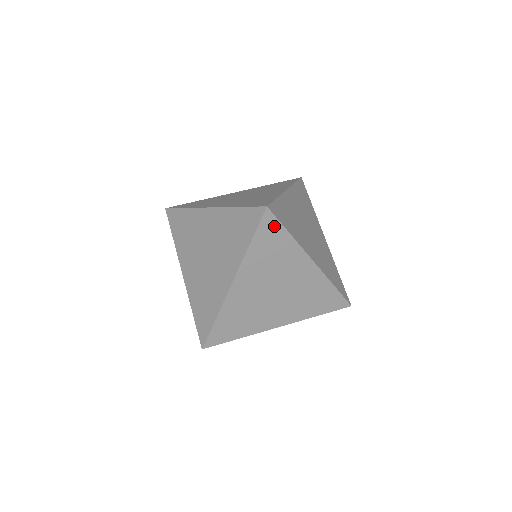
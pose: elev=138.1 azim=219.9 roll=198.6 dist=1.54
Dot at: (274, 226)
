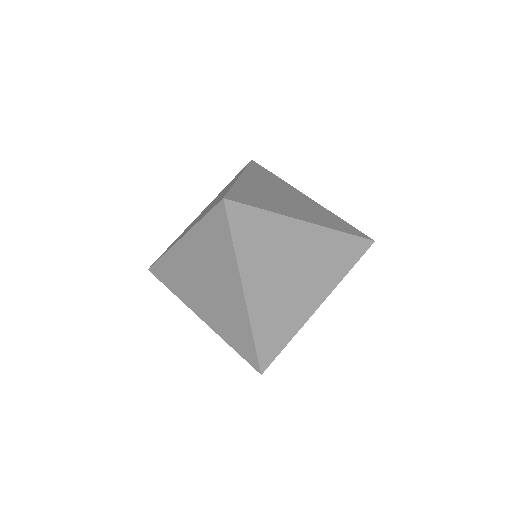
Dot at: (244, 213)
